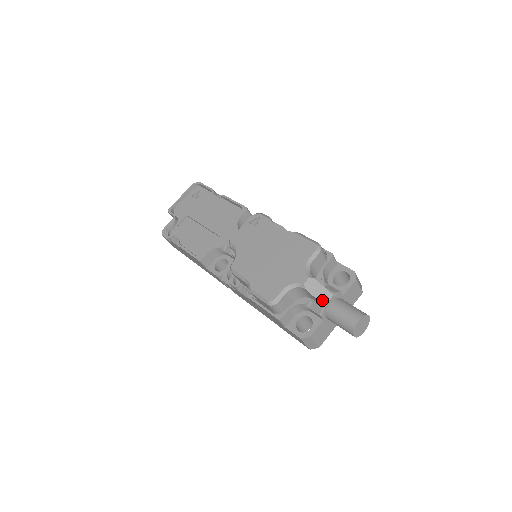
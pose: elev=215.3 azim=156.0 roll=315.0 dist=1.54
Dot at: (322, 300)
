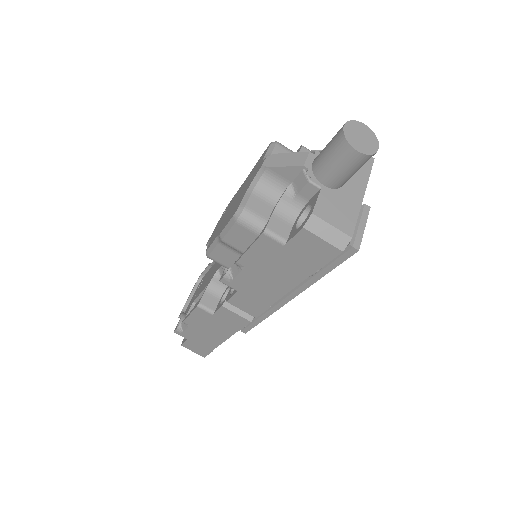
Dot at: (296, 163)
